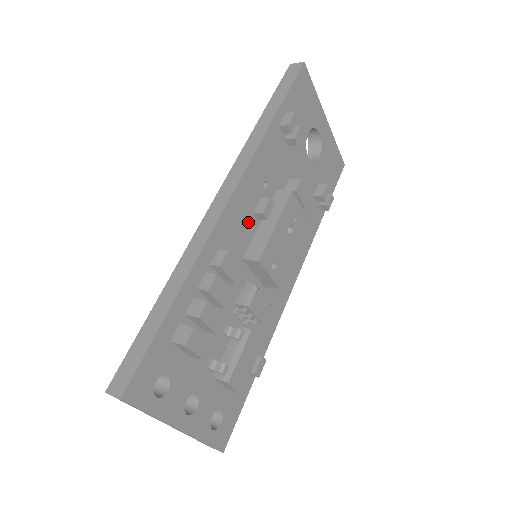
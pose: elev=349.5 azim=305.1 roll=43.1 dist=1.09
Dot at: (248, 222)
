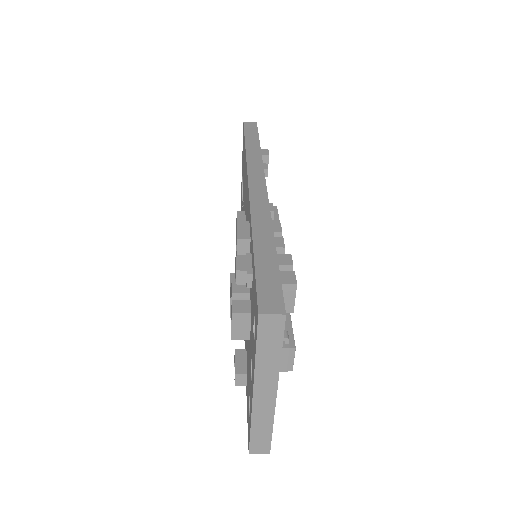
Dot at: occluded
